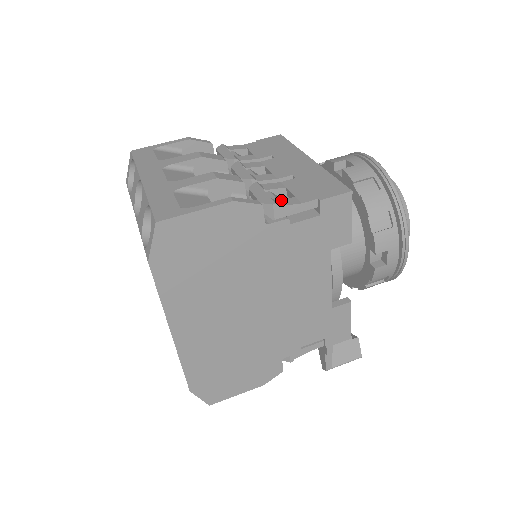
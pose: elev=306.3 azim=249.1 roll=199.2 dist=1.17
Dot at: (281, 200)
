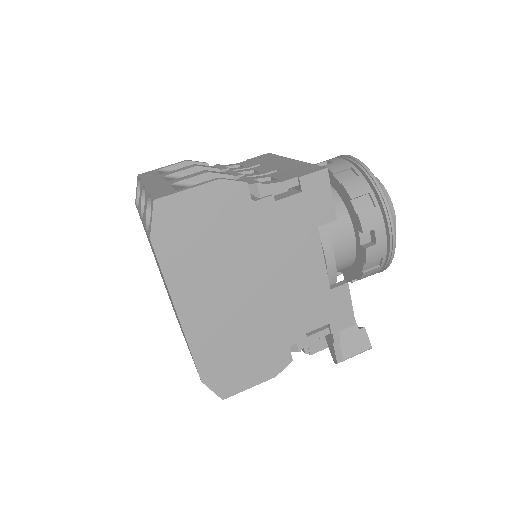
Dot at: (265, 182)
